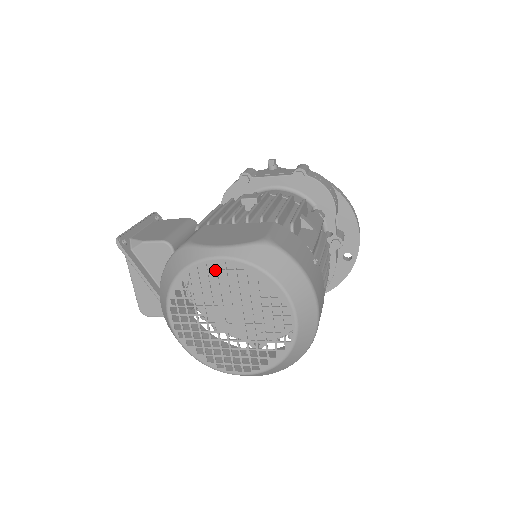
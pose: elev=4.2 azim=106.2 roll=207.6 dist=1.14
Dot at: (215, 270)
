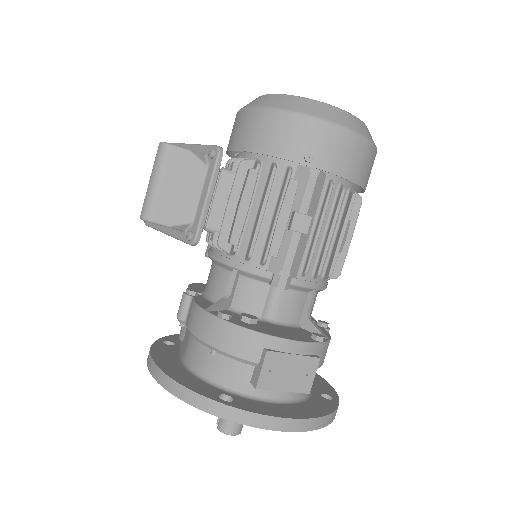
Dot at: occluded
